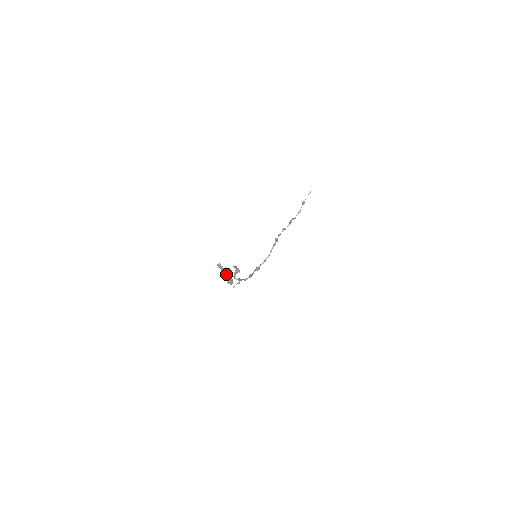
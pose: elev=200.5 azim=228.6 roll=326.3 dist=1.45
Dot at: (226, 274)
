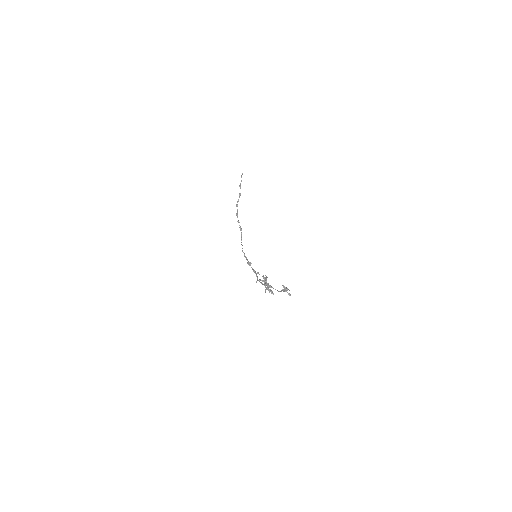
Dot at: (269, 286)
